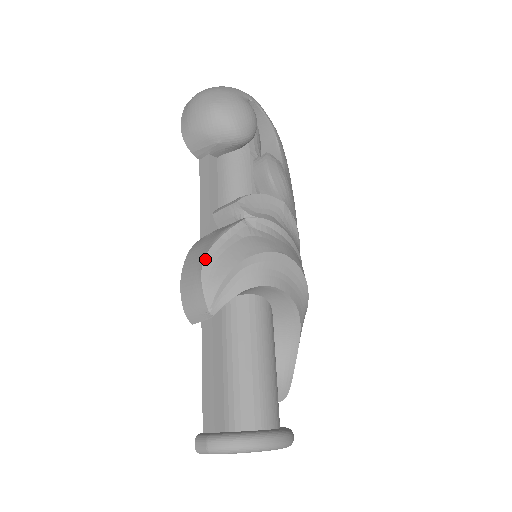
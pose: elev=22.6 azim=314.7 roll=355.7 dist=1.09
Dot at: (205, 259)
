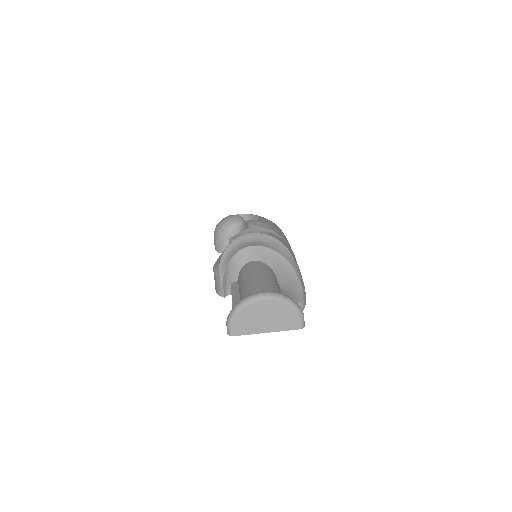
Dot at: (215, 264)
